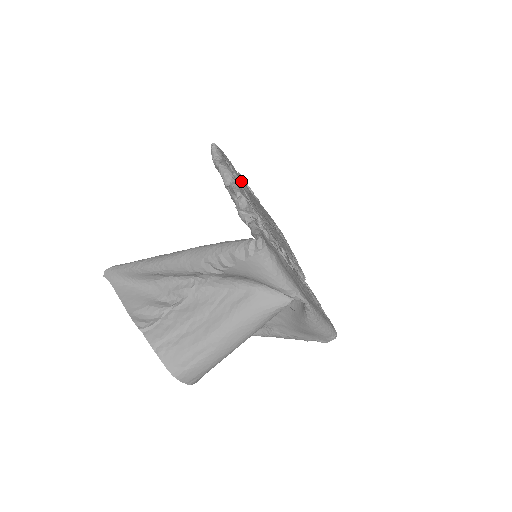
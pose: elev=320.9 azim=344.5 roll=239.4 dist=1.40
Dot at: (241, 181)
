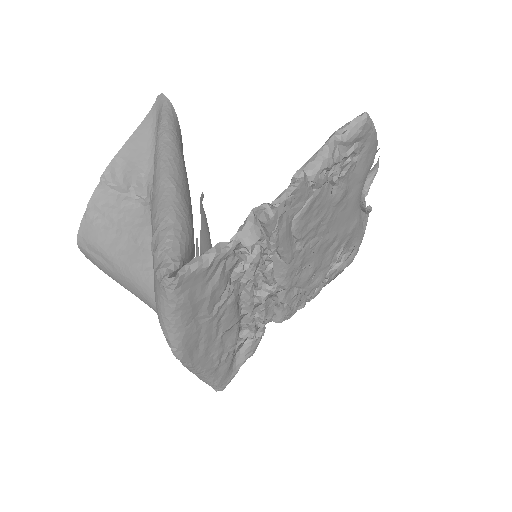
Dot at: (351, 181)
